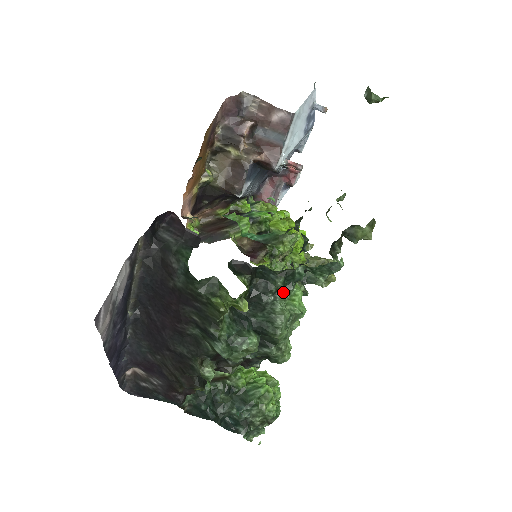
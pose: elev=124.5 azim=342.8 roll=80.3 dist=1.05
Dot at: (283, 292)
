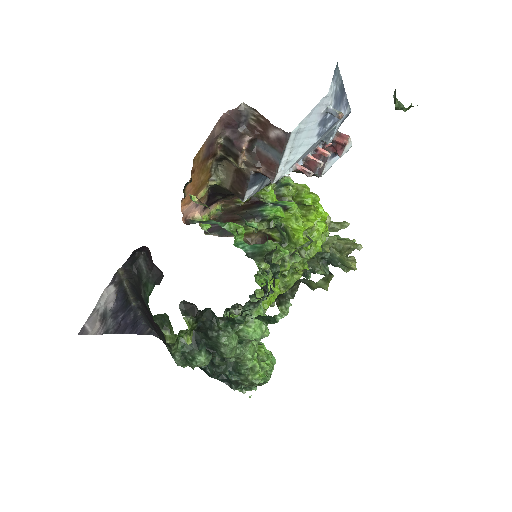
Dot at: (226, 330)
